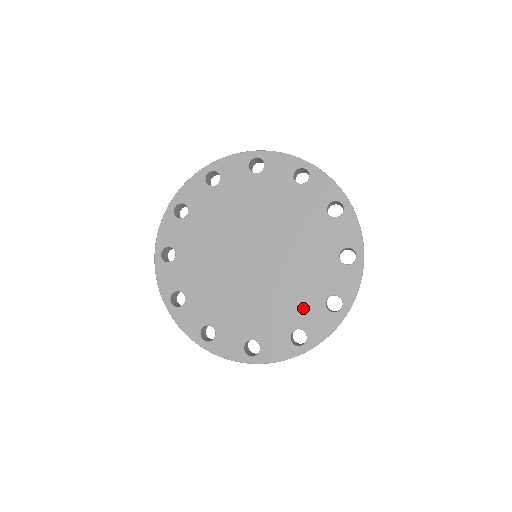
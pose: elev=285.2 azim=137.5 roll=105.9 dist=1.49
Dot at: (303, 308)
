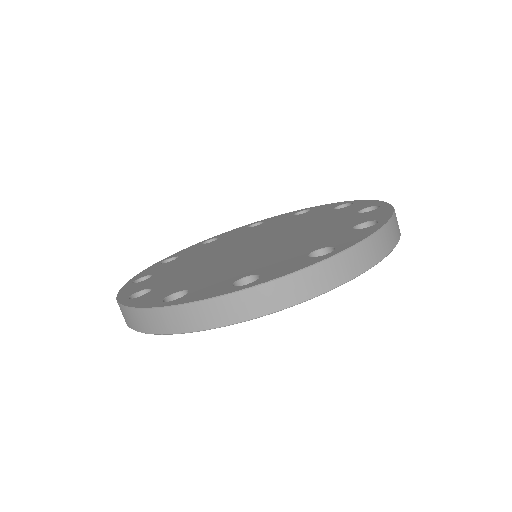
Dot at: (219, 278)
